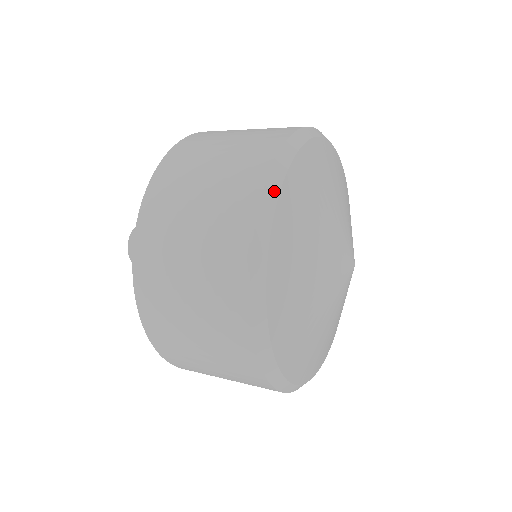
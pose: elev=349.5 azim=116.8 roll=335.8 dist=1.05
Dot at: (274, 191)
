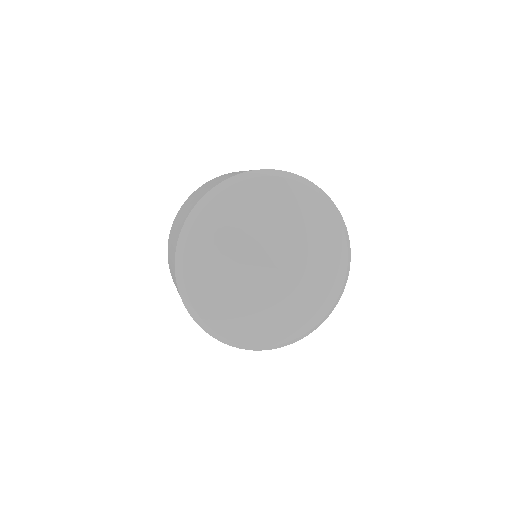
Dot at: (267, 174)
